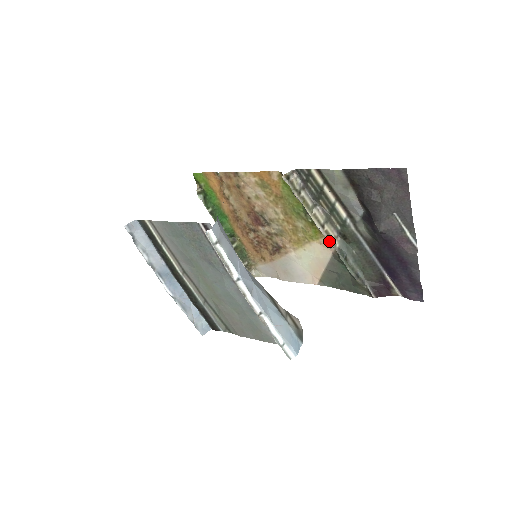
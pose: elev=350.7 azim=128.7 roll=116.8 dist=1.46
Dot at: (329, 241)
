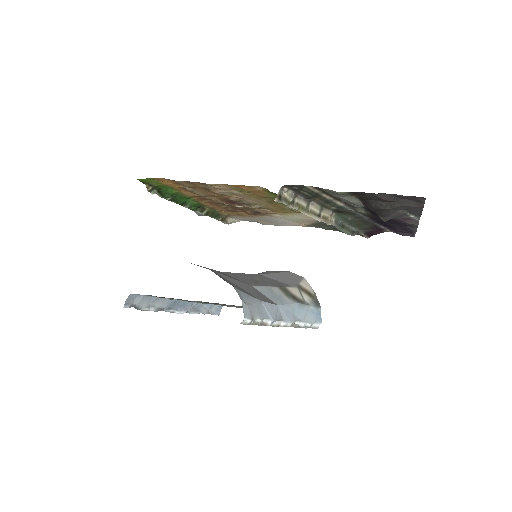
Dot at: (327, 224)
